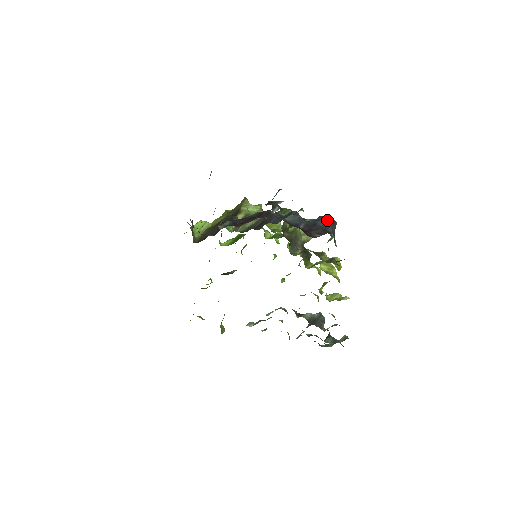
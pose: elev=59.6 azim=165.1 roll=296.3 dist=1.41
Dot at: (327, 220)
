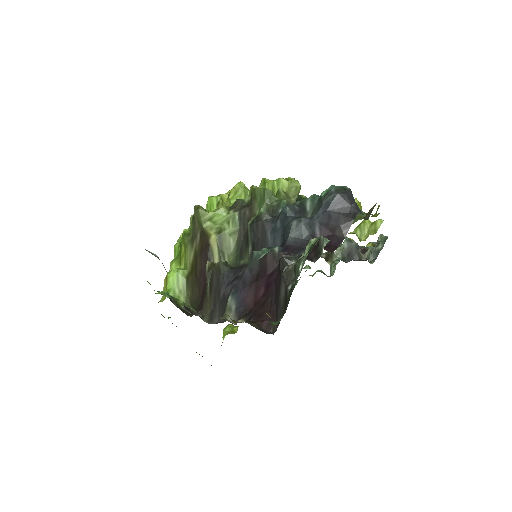
Dot at: (339, 198)
